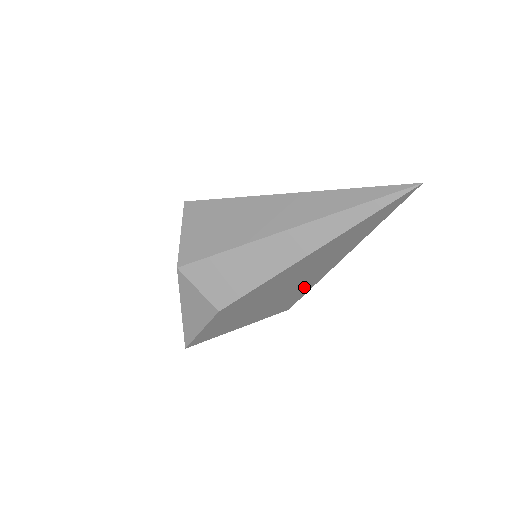
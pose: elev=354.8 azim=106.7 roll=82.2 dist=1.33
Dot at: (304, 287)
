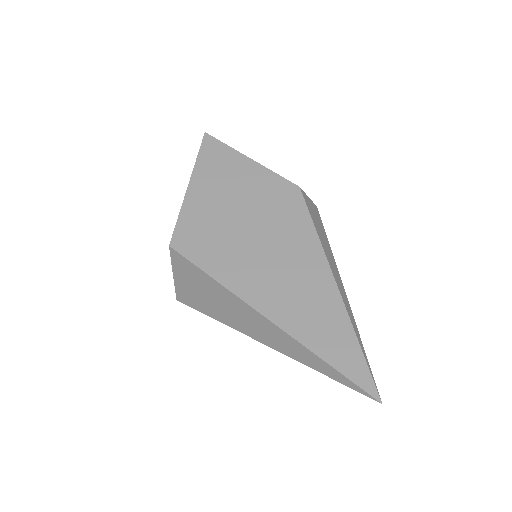
Dot at: occluded
